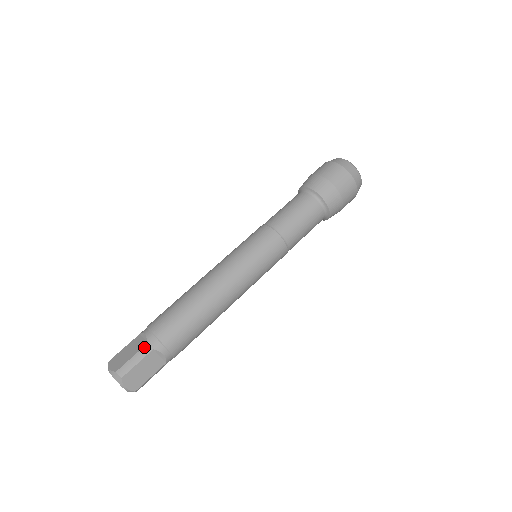
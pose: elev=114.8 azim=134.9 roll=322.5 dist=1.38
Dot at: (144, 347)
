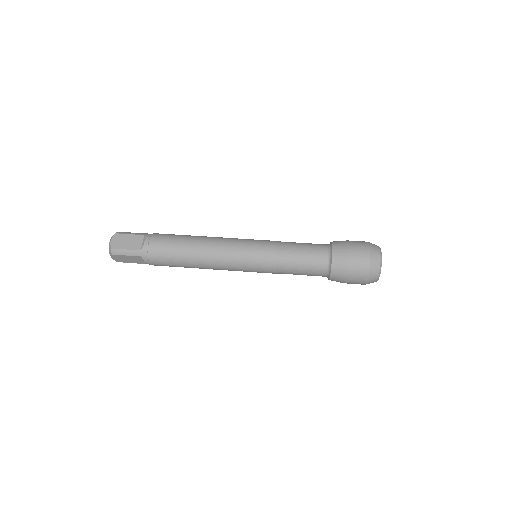
Dot at: (137, 251)
